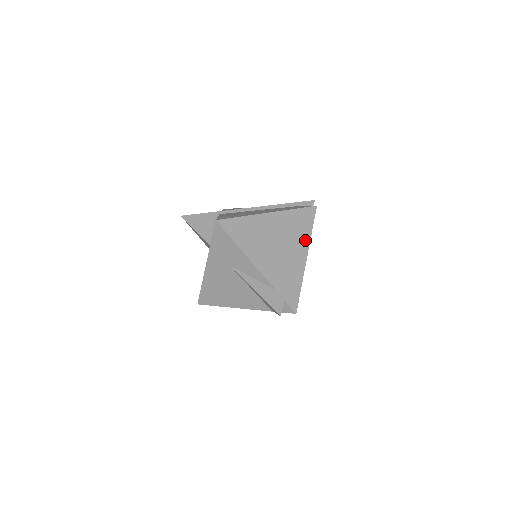
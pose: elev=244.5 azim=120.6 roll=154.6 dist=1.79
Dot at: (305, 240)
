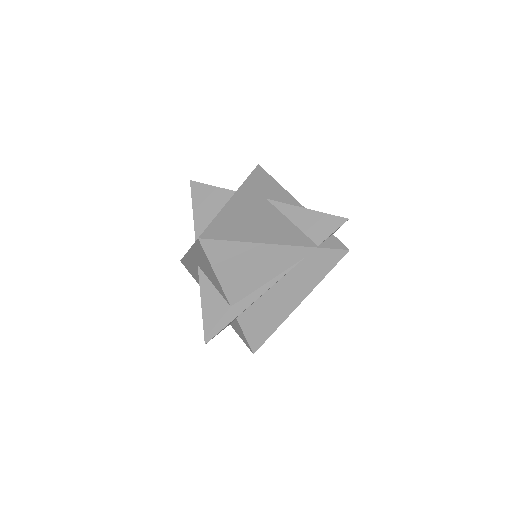
Dot at: occluded
